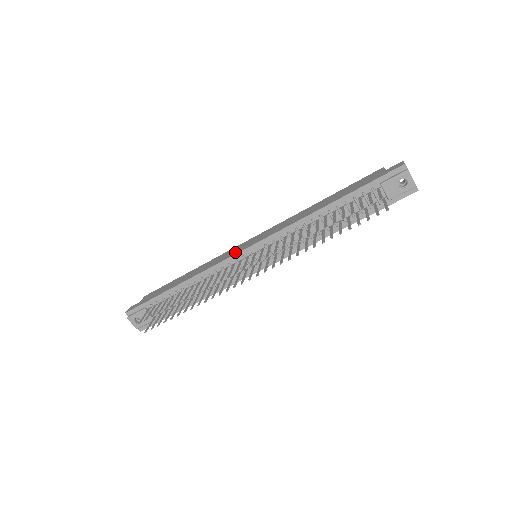
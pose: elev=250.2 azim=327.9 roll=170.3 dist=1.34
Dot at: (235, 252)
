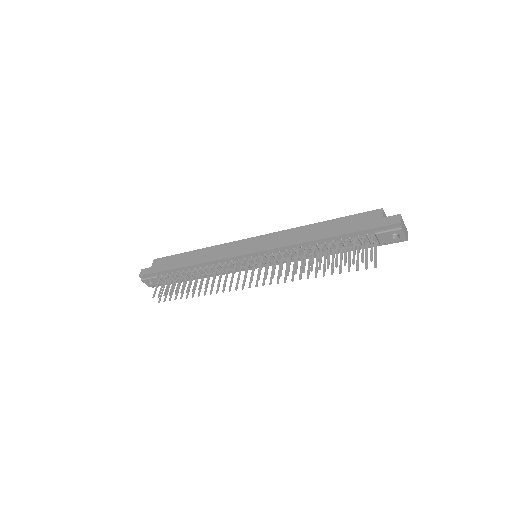
Dot at: (237, 252)
